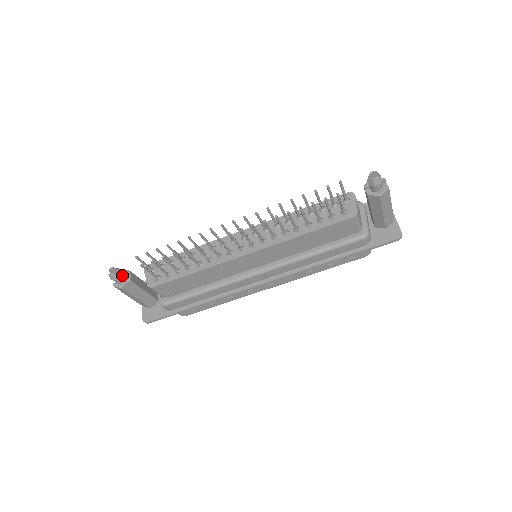
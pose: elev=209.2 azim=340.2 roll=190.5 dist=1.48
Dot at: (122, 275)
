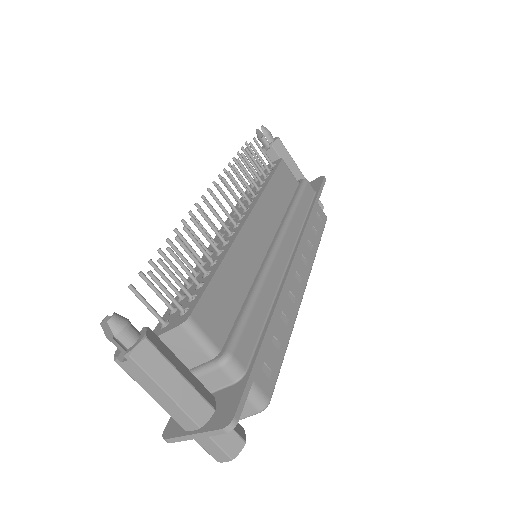
Dot at: (127, 349)
